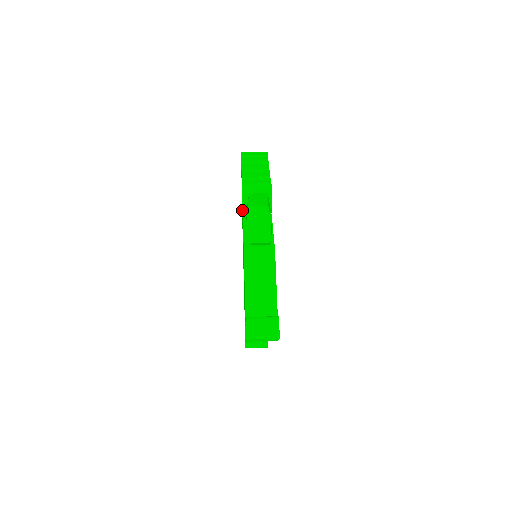
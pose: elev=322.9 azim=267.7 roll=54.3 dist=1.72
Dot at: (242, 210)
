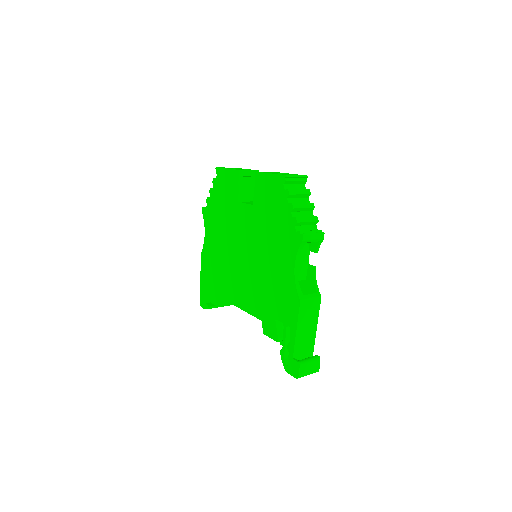
Dot at: (278, 238)
